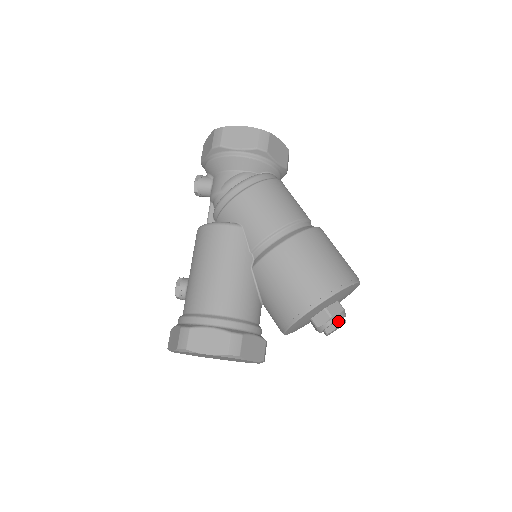
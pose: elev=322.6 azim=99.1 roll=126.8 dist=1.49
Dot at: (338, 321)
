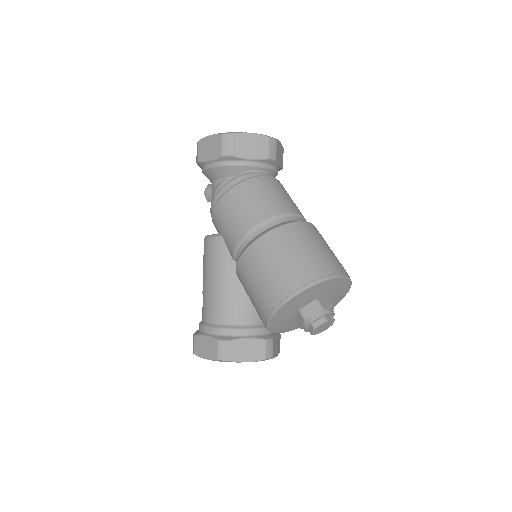
Dot at: (316, 321)
